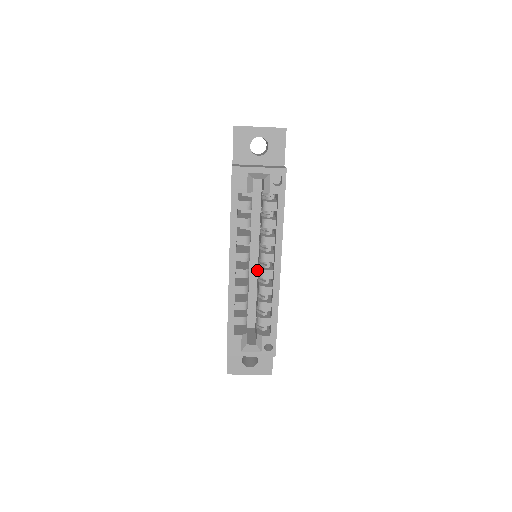
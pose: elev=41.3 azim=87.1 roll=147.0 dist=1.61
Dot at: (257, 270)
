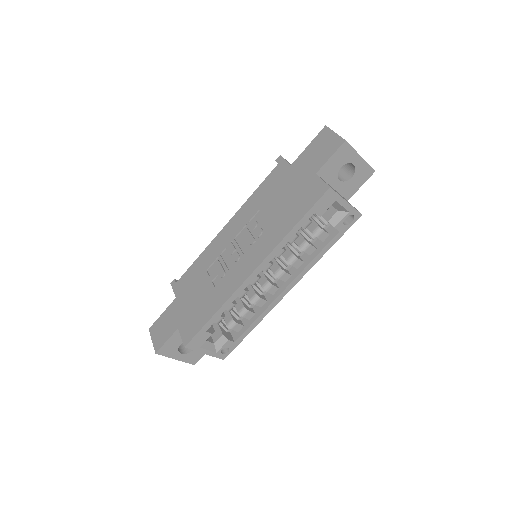
Dot at: occluded
